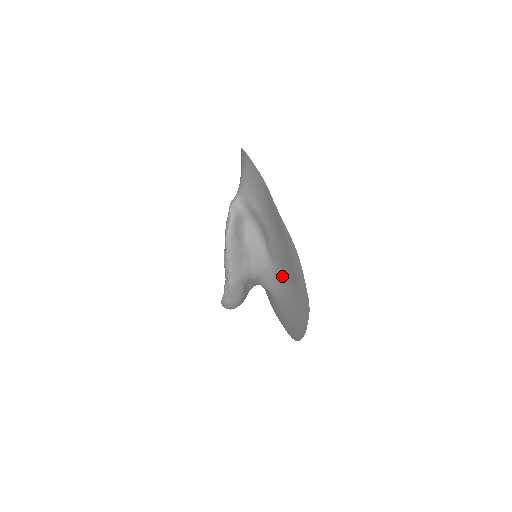
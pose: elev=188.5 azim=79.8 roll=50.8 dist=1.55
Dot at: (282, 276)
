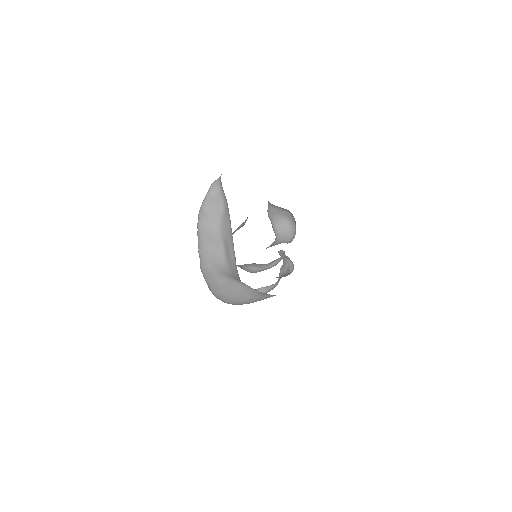
Dot at: occluded
